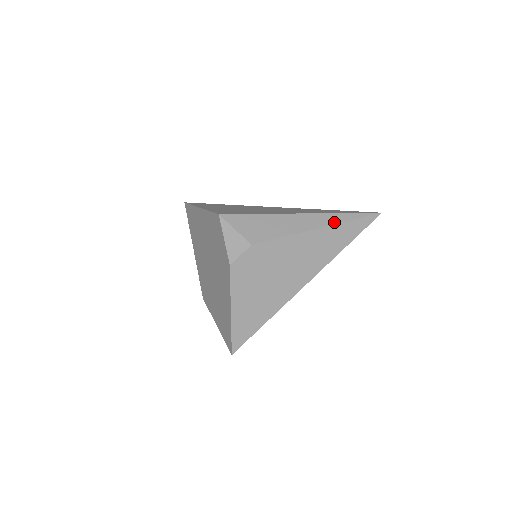
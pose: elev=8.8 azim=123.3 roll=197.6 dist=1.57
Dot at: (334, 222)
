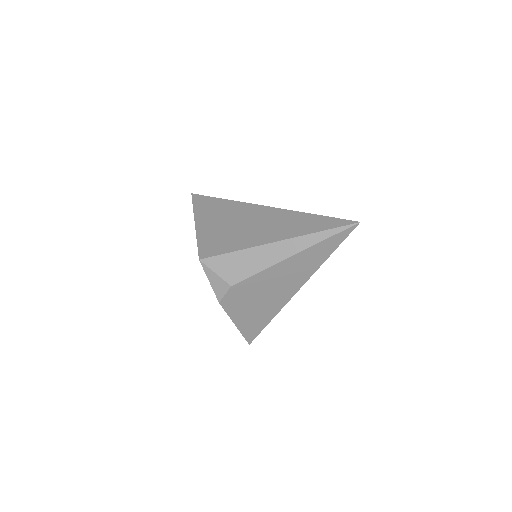
Dot at: (308, 245)
